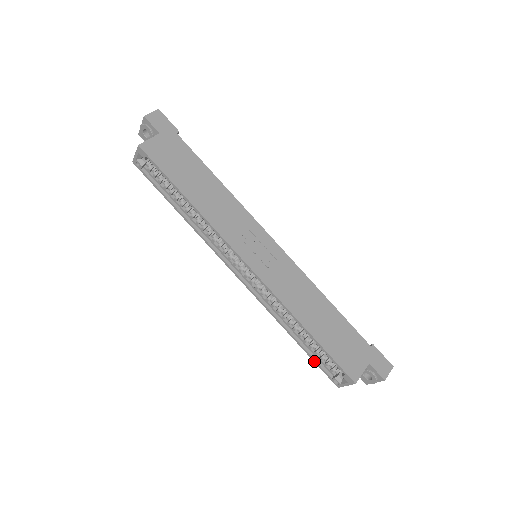
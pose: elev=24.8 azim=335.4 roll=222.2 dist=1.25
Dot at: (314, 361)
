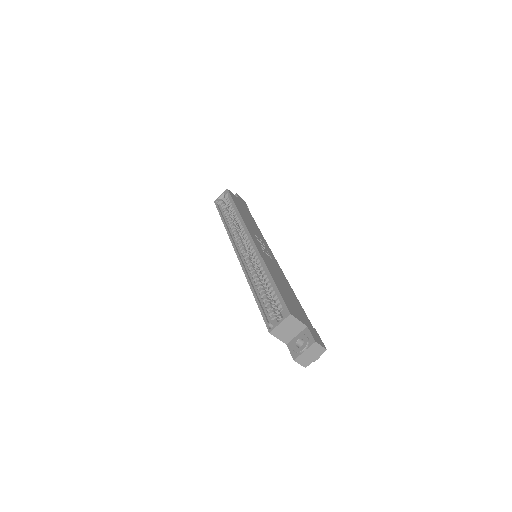
Dot at: (260, 310)
